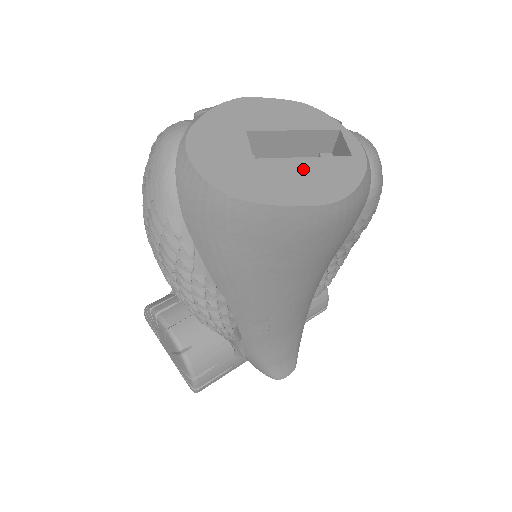
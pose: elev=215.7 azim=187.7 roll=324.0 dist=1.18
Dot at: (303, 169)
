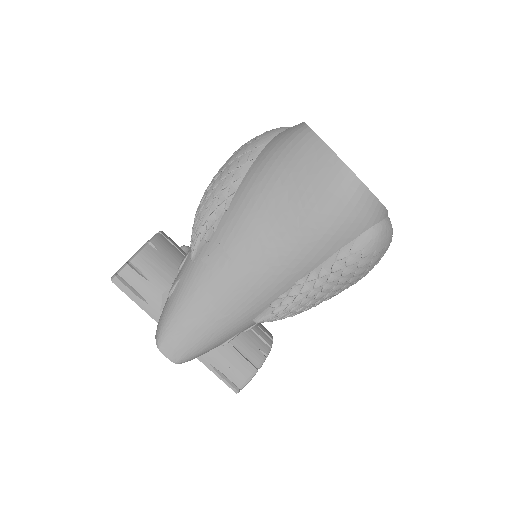
Dot at: occluded
